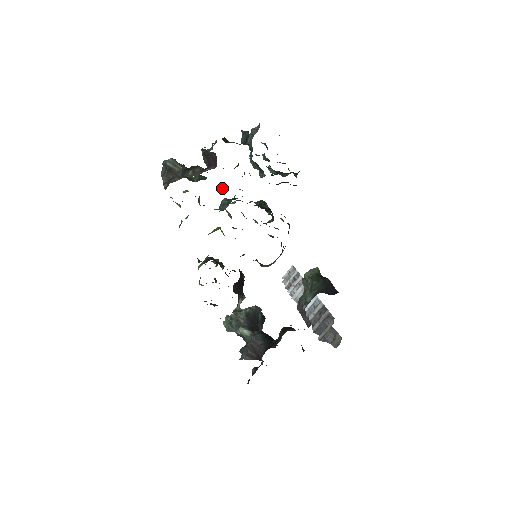
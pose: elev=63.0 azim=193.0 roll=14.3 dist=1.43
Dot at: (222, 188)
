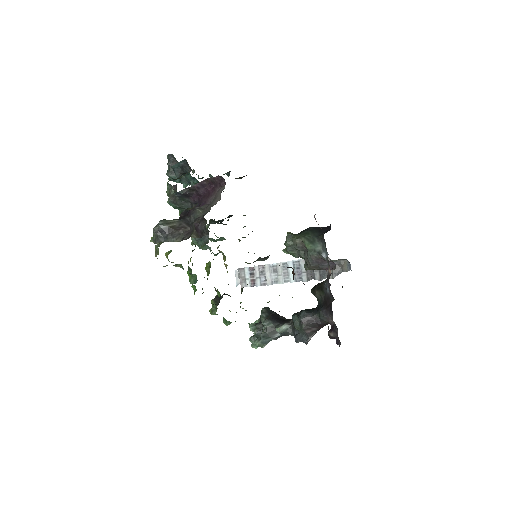
Dot at: occluded
